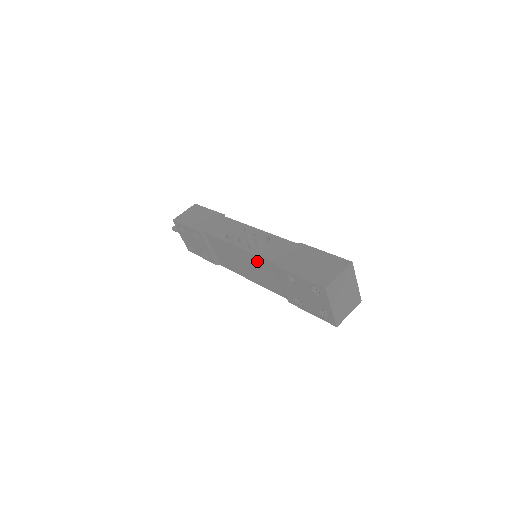
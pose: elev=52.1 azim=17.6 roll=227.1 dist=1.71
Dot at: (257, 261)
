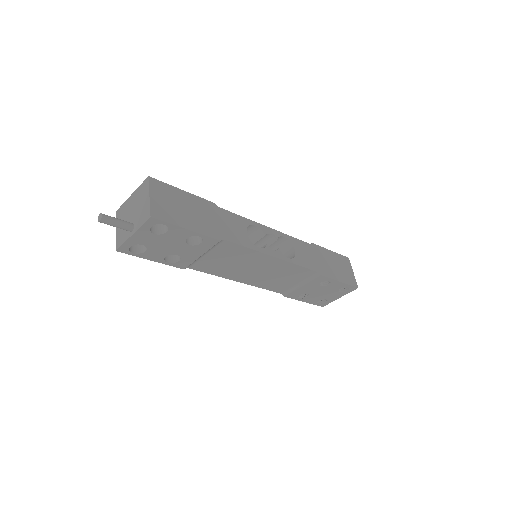
Dot at: (291, 269)
